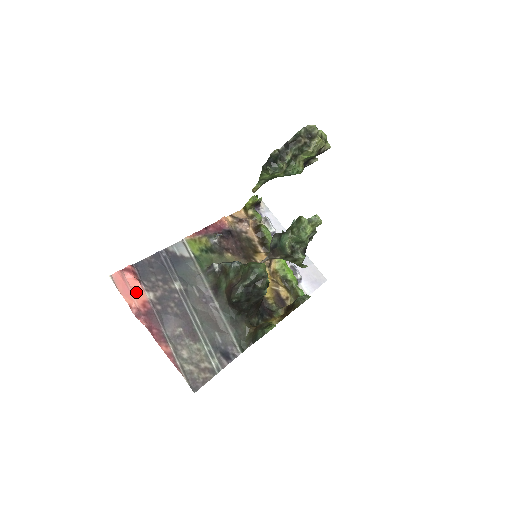
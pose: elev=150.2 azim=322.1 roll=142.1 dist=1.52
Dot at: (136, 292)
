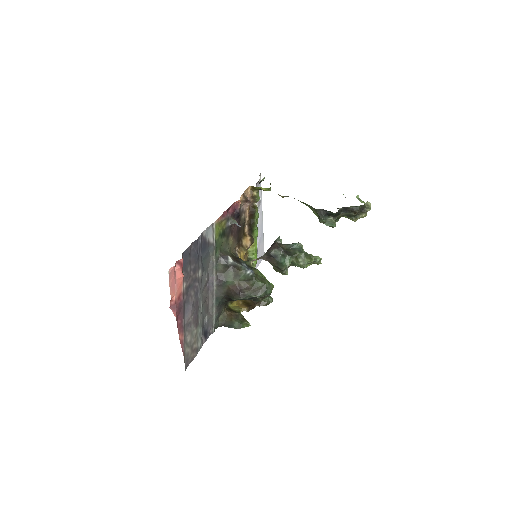
Dot at: (178, 285)
